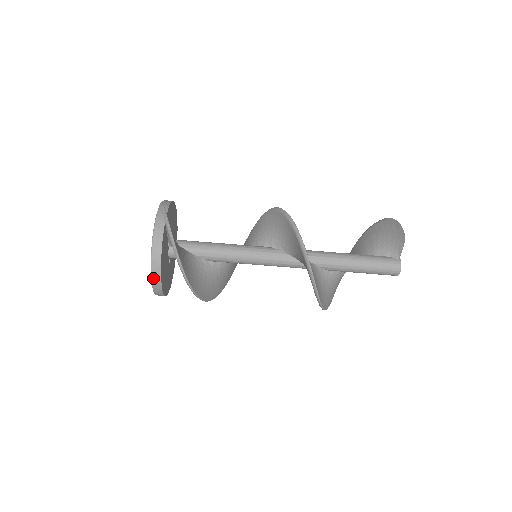
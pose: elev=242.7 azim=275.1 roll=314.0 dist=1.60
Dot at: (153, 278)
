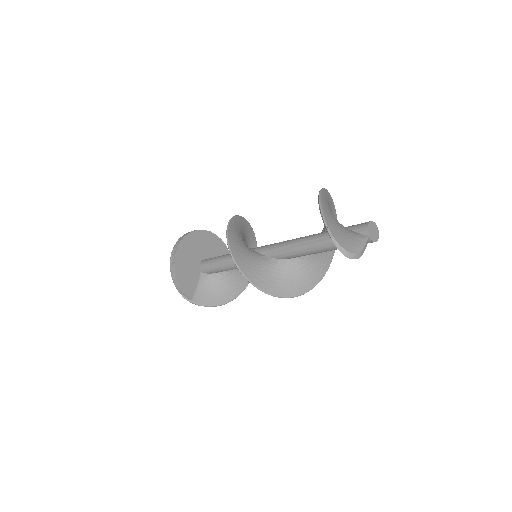
Dot at: occluded
